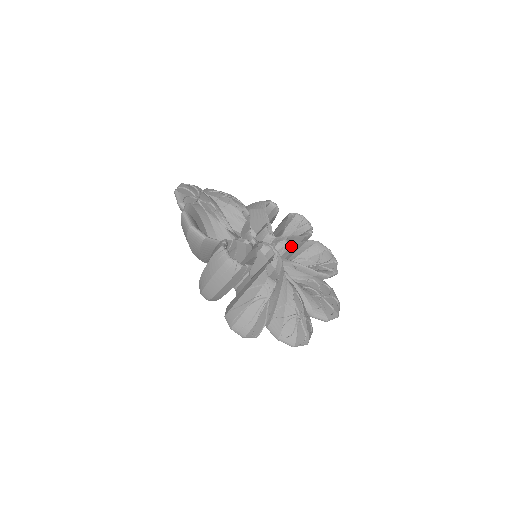
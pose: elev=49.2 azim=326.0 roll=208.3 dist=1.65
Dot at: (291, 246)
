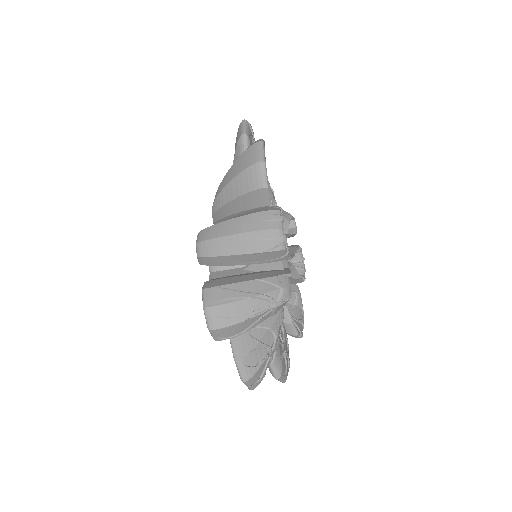
Dot at: occluded
